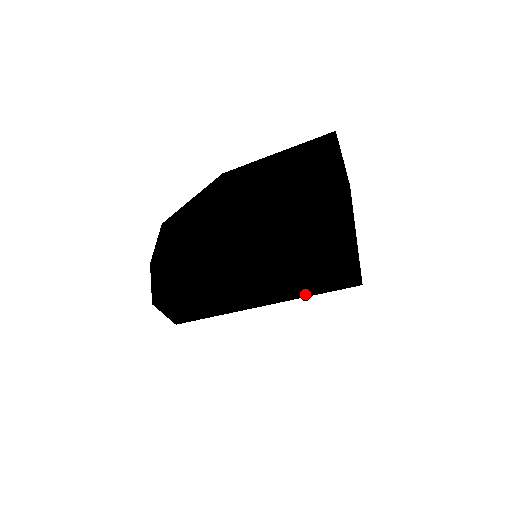
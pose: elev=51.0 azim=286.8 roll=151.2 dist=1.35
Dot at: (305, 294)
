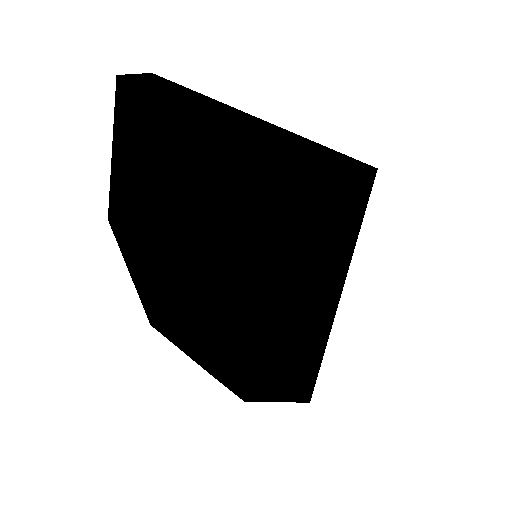
Dot at: (350, 237)
